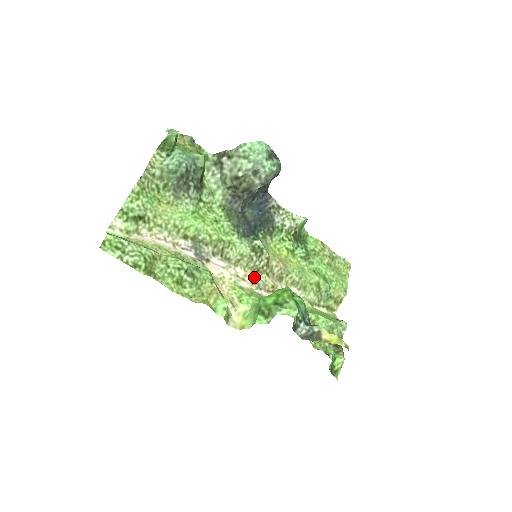
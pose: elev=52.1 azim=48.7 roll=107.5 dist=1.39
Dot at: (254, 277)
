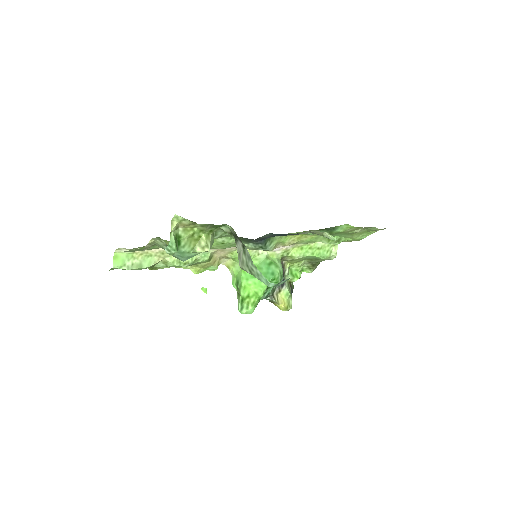
Dot at: occluded
